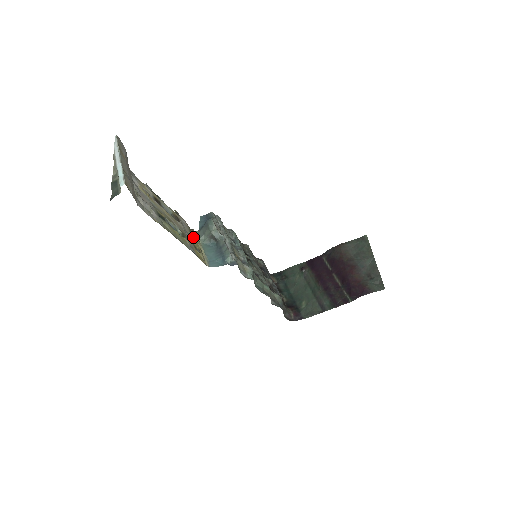
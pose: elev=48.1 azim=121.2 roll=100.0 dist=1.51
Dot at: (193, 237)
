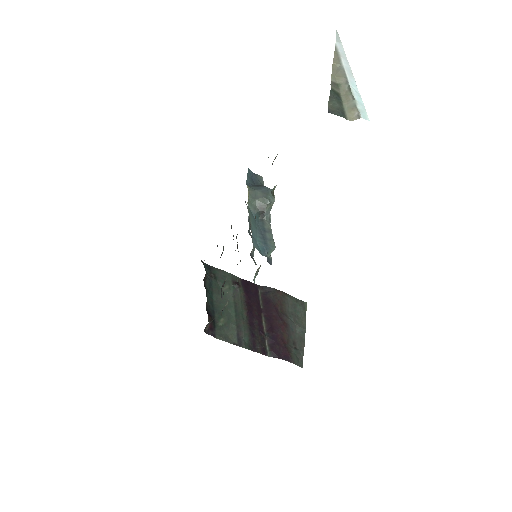
Dot at: occluded
